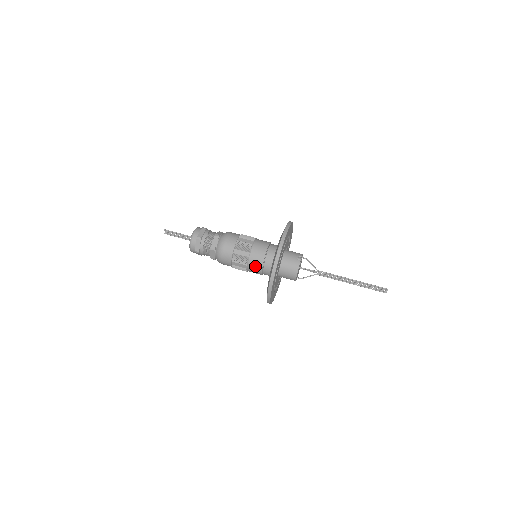
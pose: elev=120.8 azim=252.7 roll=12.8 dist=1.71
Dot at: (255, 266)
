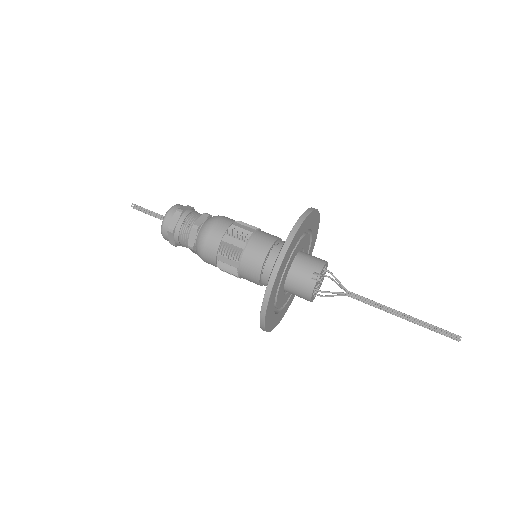
Dot at: (249, 279)
